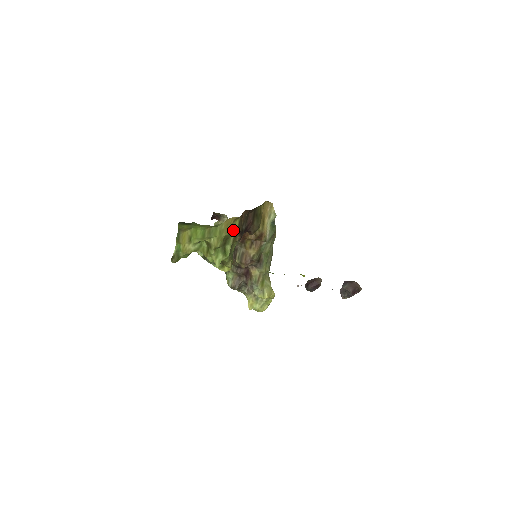
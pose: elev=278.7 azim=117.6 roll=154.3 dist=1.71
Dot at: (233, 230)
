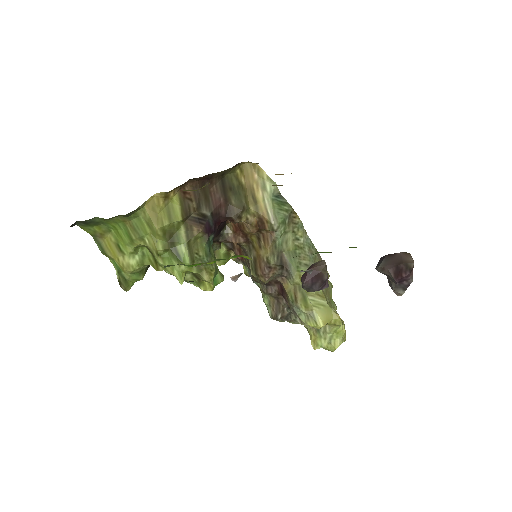
Dot at: (173, 217)
